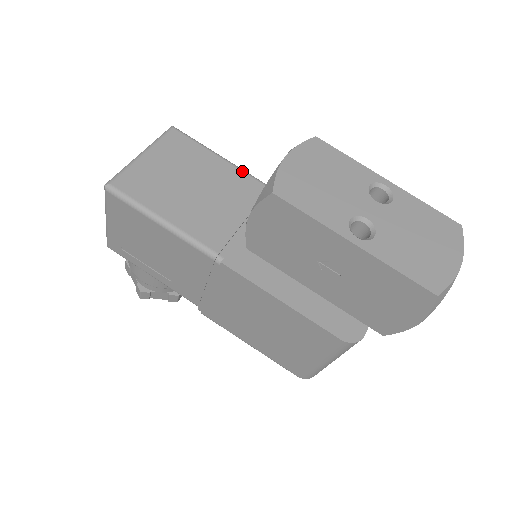
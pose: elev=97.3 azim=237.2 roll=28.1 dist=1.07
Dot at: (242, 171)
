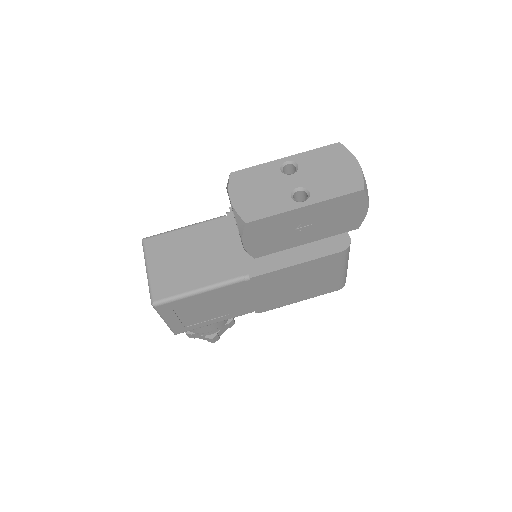
Dot at: (203, 223)
